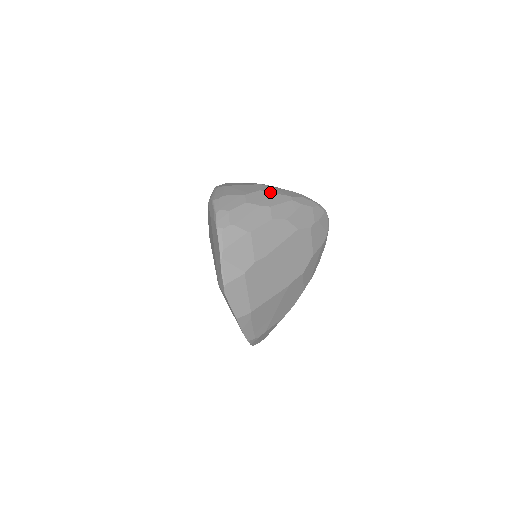
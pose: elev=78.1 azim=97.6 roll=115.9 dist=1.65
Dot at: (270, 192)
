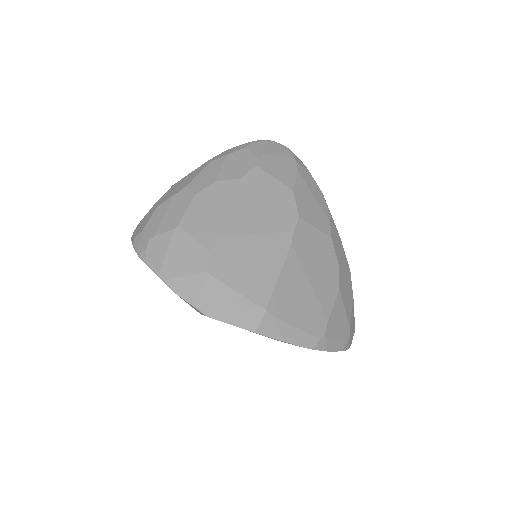
Dot at: (184, 177)
